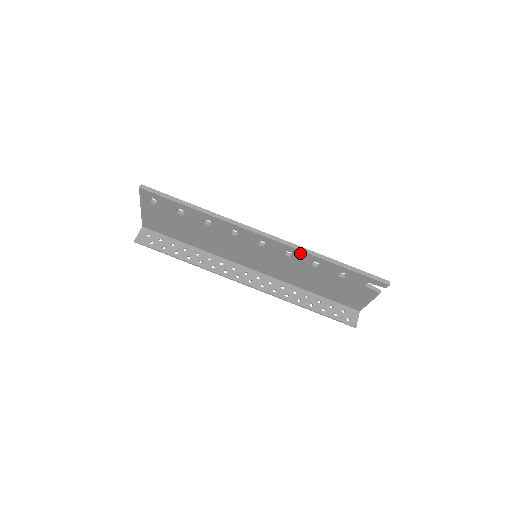
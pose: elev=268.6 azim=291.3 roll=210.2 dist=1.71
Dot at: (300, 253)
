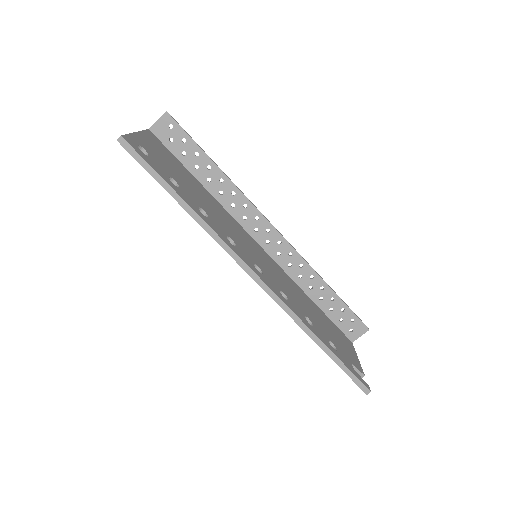
Dot at: (289, 313)
